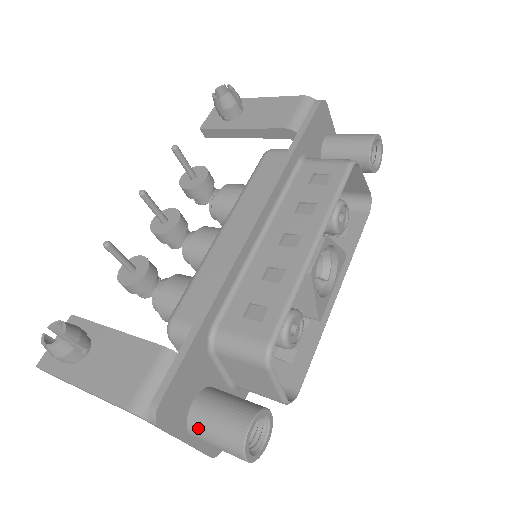
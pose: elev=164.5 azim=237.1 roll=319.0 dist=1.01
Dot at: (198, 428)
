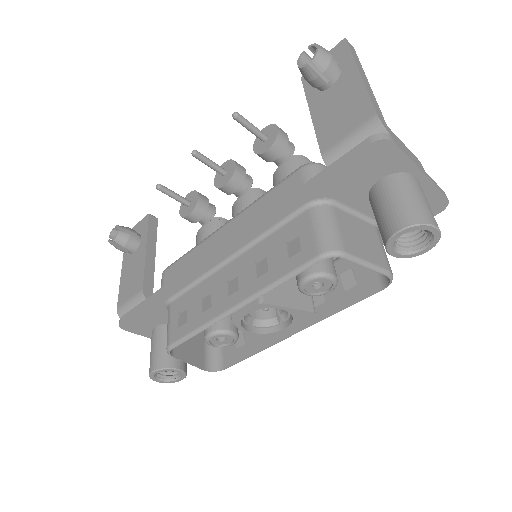
Dot at: occluded
